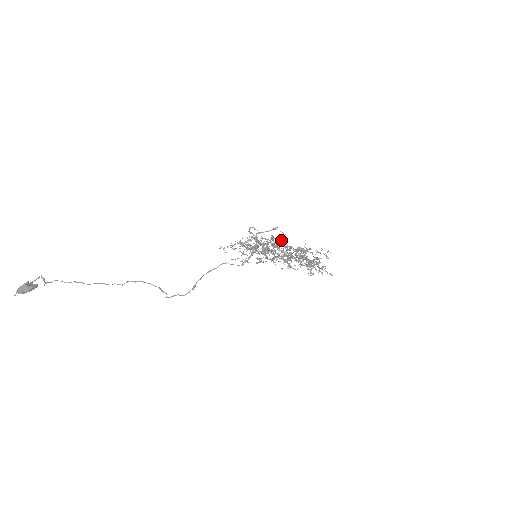
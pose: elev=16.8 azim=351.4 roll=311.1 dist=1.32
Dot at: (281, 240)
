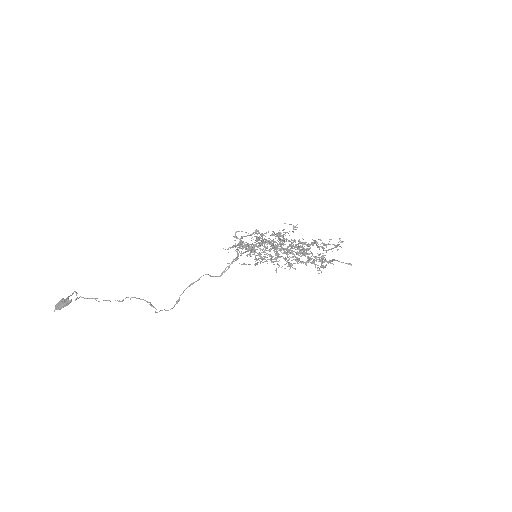
Dot at: occluded
